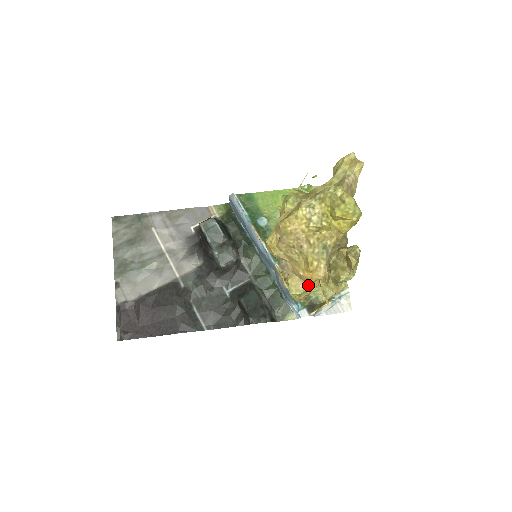
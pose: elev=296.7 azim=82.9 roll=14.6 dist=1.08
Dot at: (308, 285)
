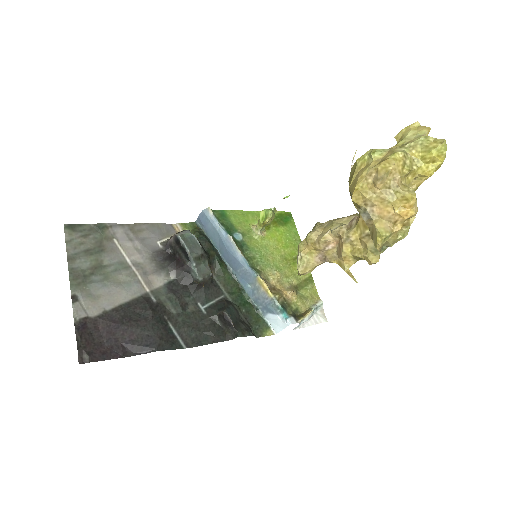
Dot at: (393, 228)
